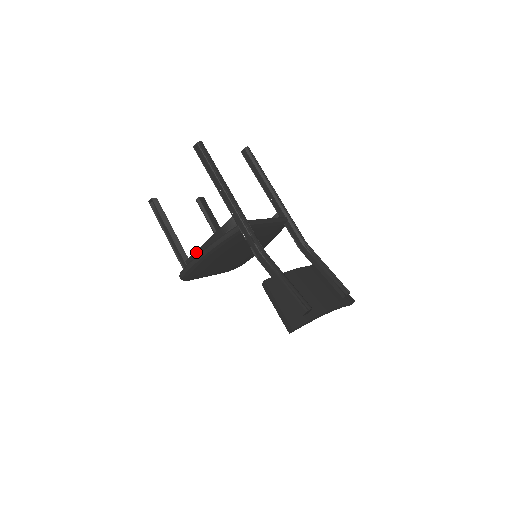
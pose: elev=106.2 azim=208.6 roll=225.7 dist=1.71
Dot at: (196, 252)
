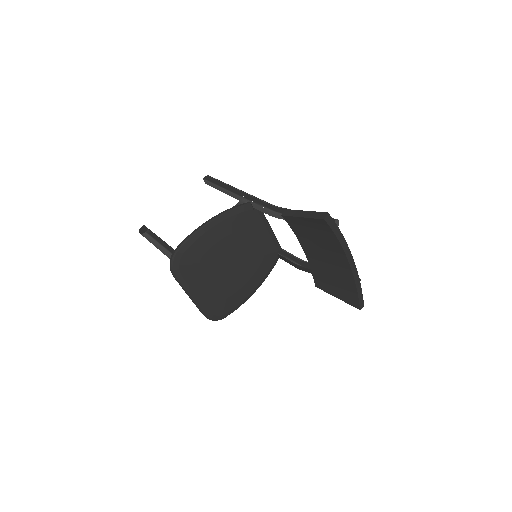
Dot at: occluded
